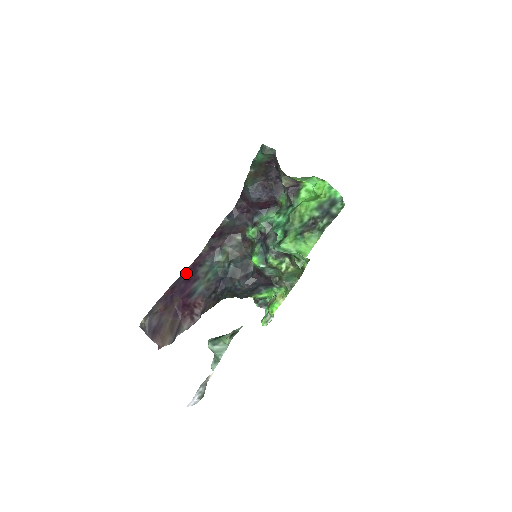
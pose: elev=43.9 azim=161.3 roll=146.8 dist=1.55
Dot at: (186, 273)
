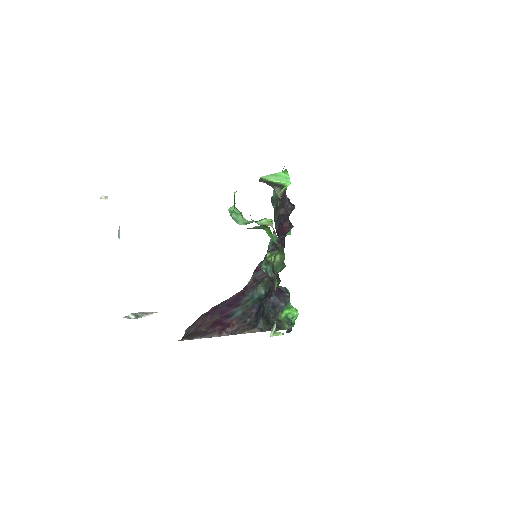
Dot at: (231, 300)
